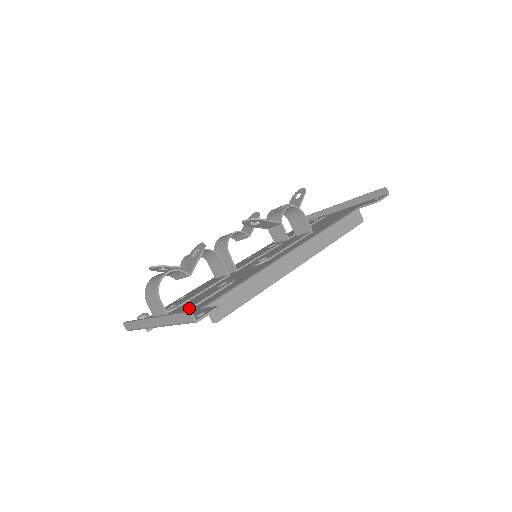
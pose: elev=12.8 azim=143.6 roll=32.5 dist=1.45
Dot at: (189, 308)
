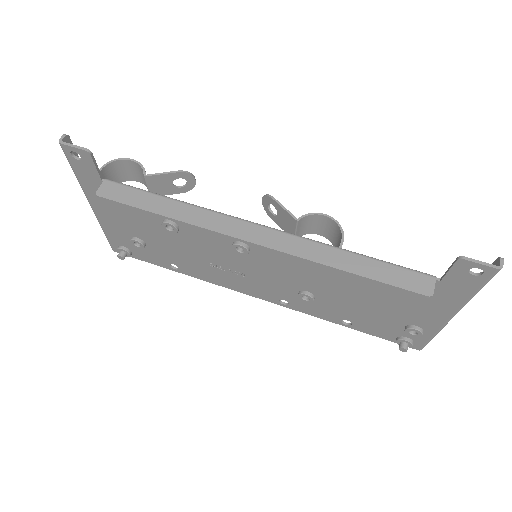
Dot at: occluded
